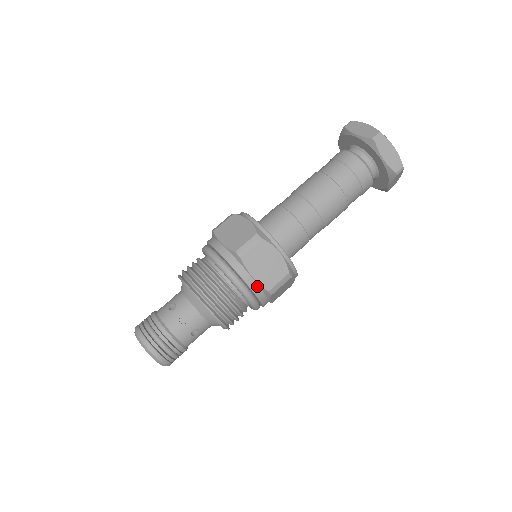
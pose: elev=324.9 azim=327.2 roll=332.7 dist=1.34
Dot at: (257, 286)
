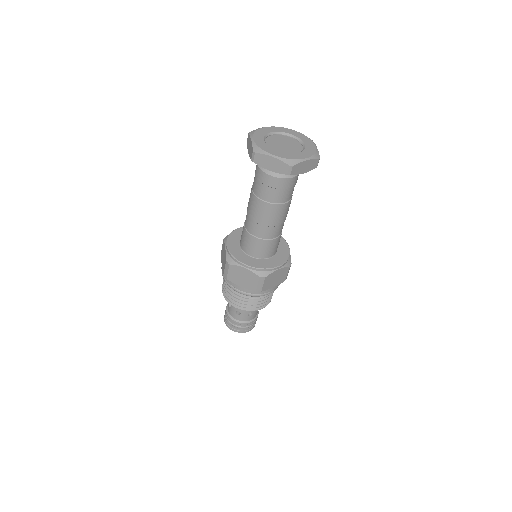
Dot at: (278, 285)
